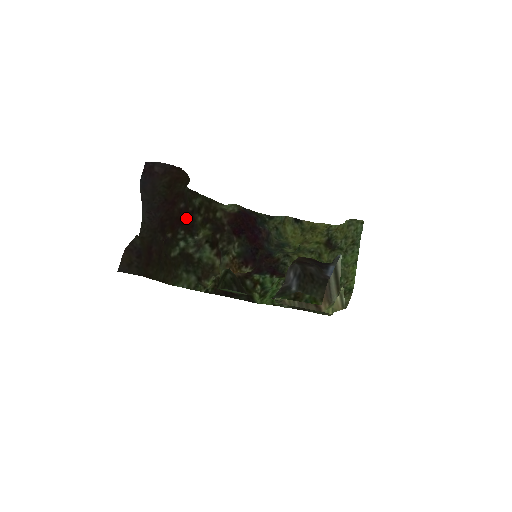
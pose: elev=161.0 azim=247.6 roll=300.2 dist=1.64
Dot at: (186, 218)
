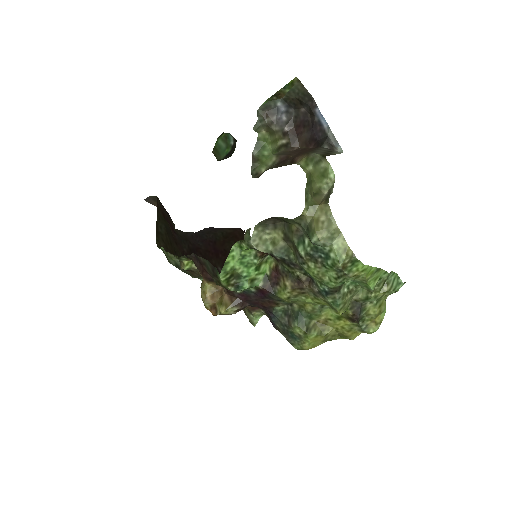
Dot at: occluded
